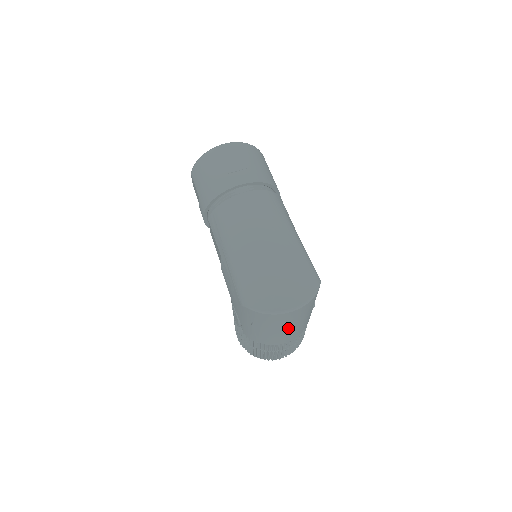
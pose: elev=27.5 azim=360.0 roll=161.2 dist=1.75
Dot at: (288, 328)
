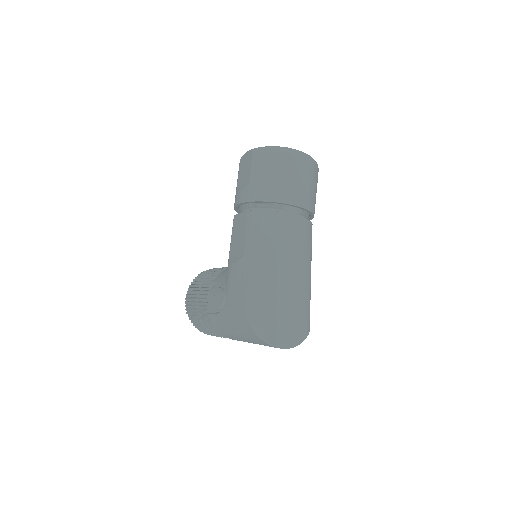
Dot at: occluded
